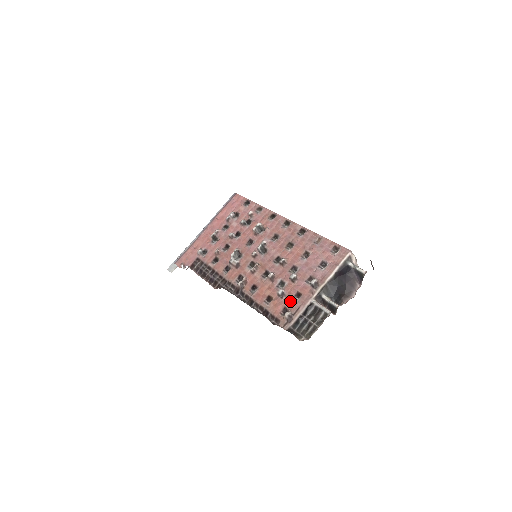
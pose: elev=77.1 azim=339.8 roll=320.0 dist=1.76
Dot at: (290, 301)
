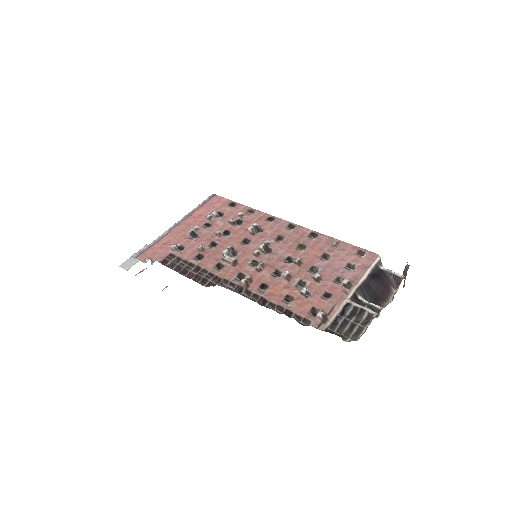
Dot at: (319, 301)
